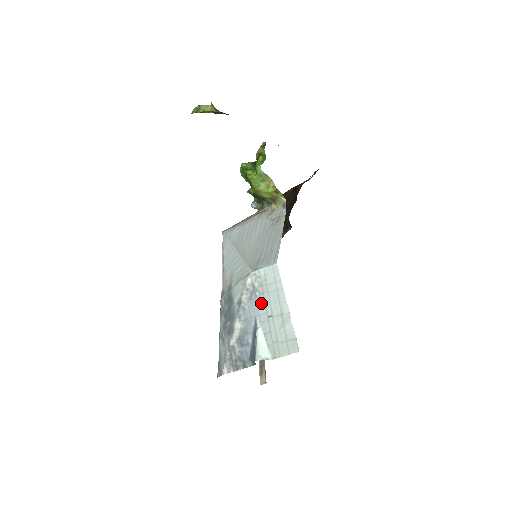
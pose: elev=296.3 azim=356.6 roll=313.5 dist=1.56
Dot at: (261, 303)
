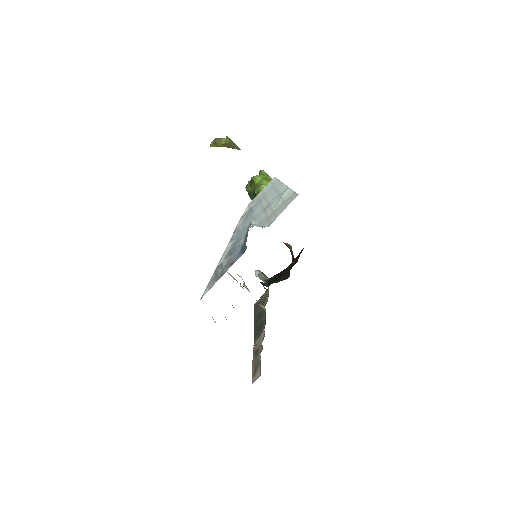
Dot at: (257, 209)
